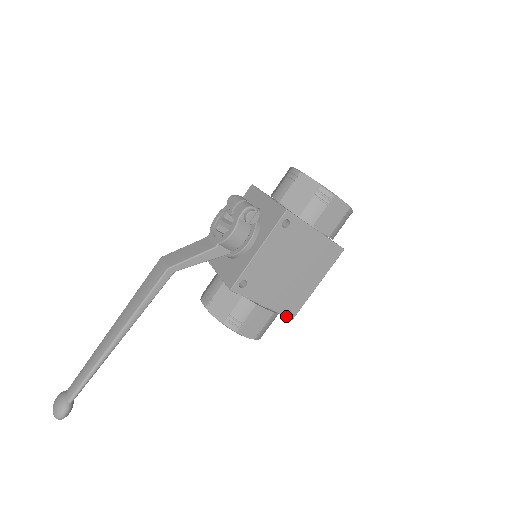
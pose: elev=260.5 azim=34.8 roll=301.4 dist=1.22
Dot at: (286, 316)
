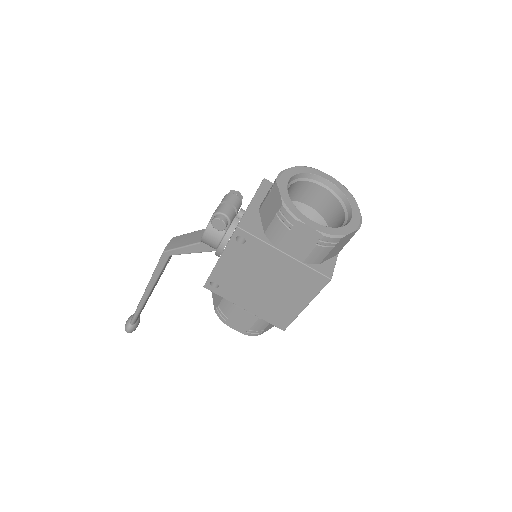
Dot at: (275, 325)
